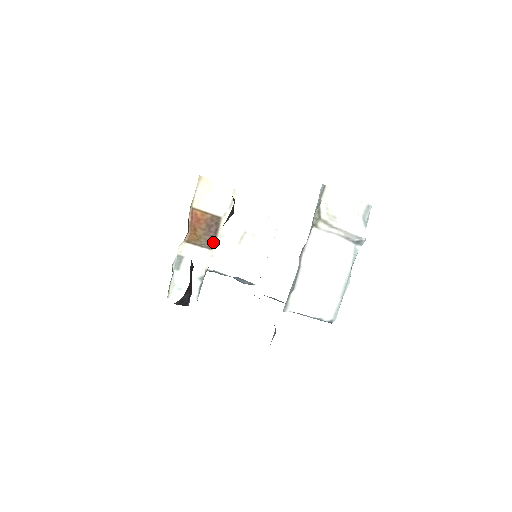
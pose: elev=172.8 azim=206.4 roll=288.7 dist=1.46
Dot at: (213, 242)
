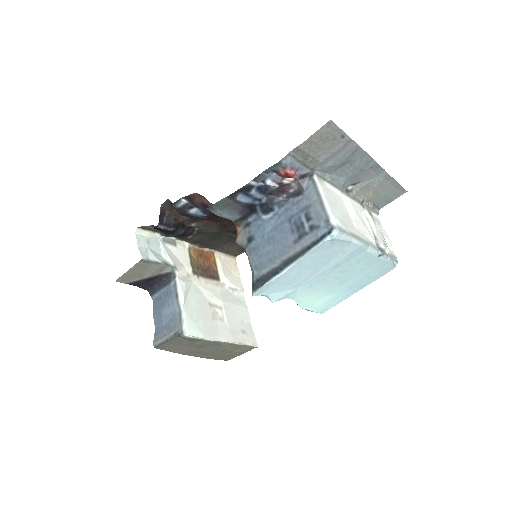
Dot at: (199, 275)
